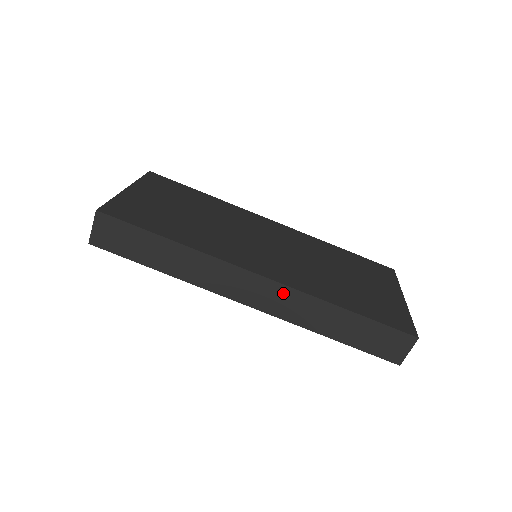
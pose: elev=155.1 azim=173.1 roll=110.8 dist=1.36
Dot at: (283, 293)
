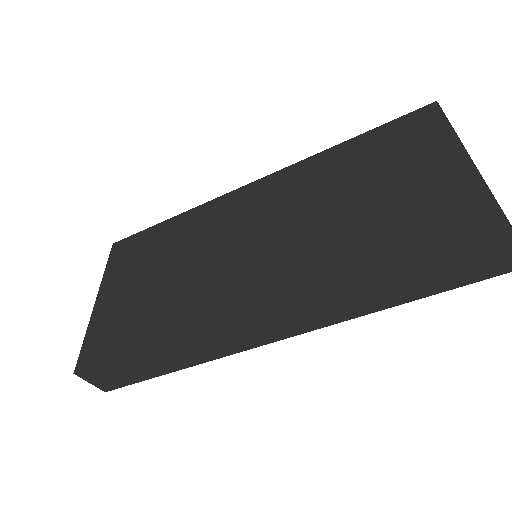
Dot at: (294, 311)
